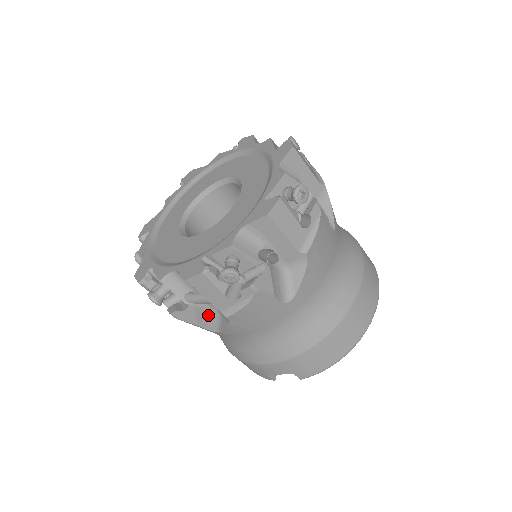
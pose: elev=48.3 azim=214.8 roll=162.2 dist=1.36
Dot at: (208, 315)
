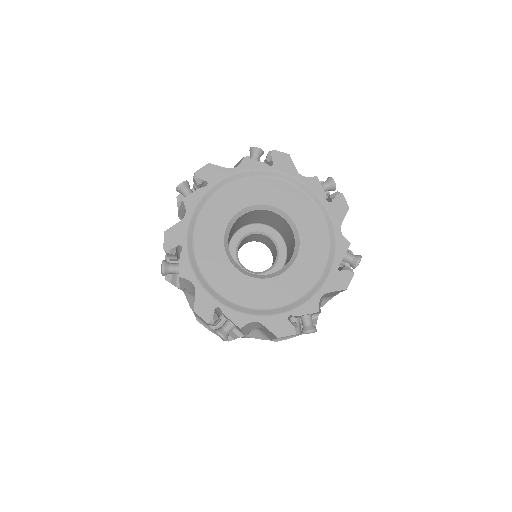
Dot at: occluded
